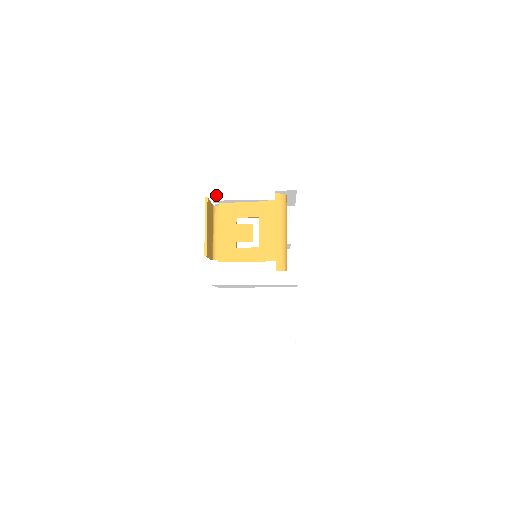
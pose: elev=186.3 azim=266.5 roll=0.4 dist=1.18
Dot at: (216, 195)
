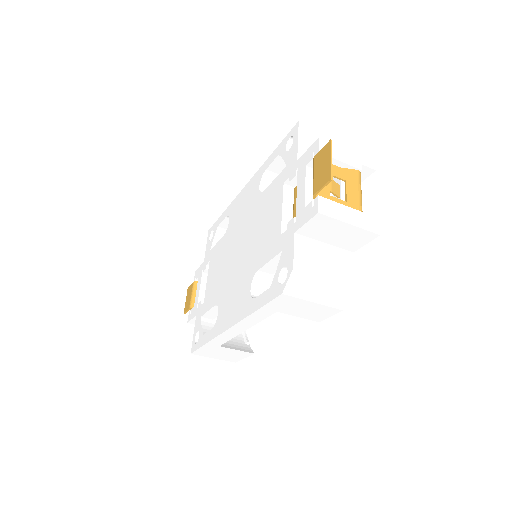
Dot at: occluded
